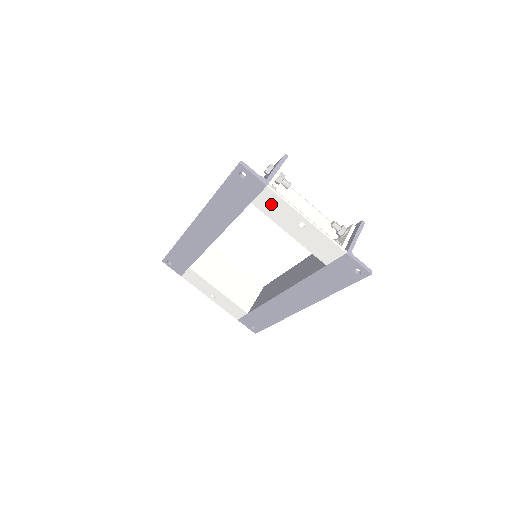
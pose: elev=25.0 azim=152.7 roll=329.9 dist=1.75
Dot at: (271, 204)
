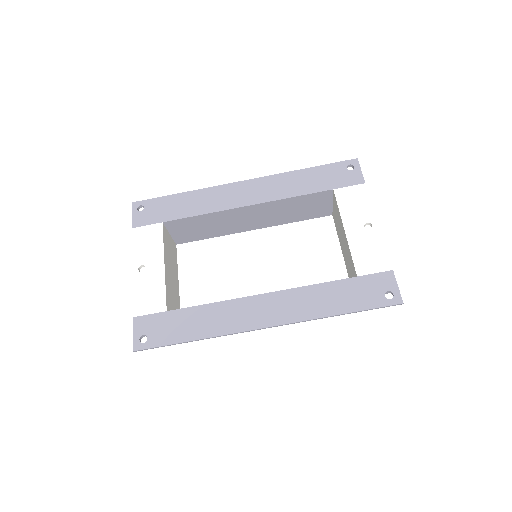
Dot at: (354, 198)
